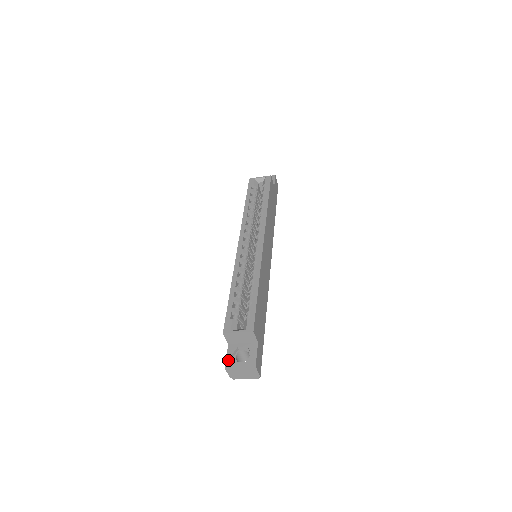
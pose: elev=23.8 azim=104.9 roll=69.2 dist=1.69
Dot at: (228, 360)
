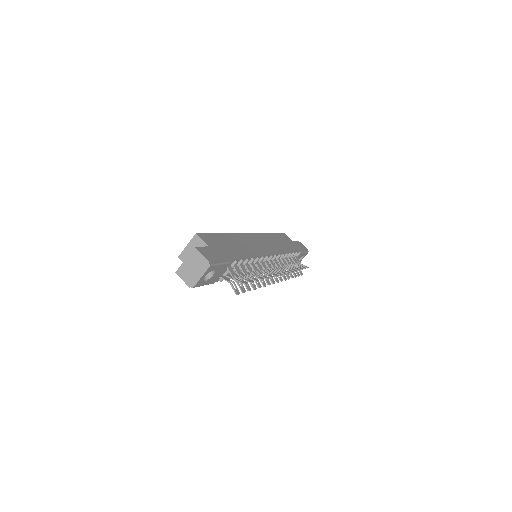
Dot at: occluded
